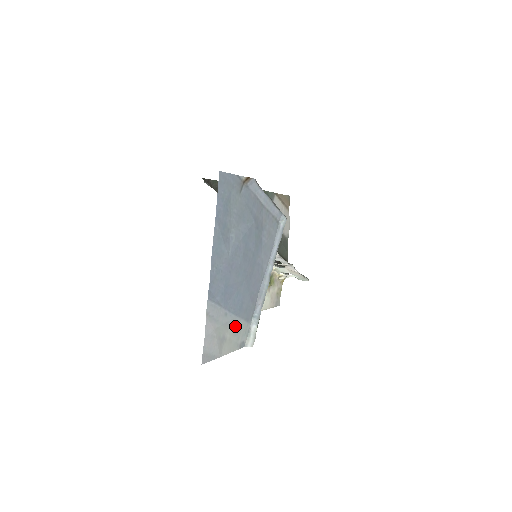
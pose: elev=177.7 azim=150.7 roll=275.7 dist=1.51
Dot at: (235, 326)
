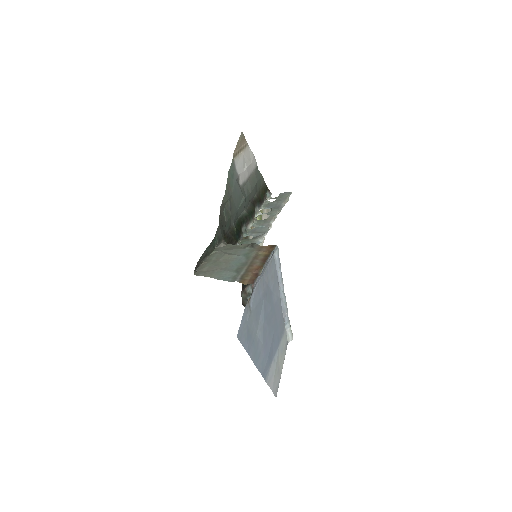
Dot at: (280, 351)
